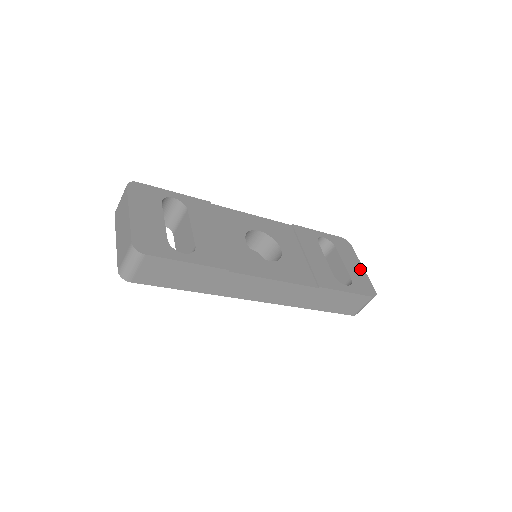
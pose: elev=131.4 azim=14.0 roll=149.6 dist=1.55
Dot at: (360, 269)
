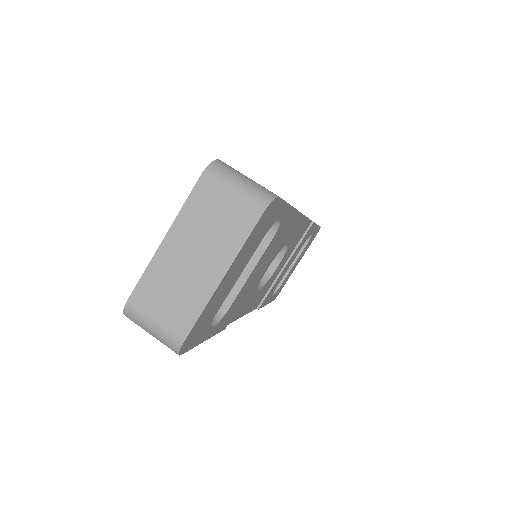
Dot at: occluded
